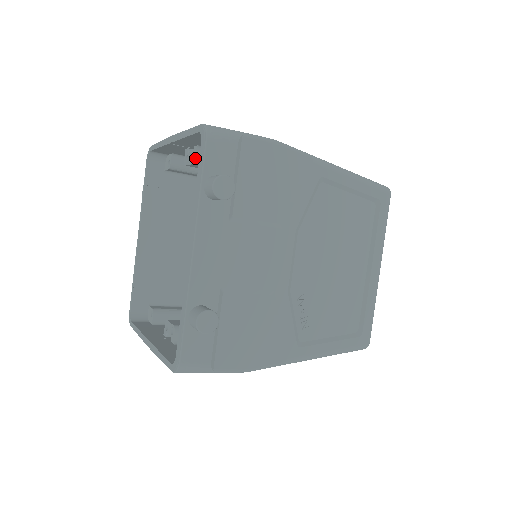
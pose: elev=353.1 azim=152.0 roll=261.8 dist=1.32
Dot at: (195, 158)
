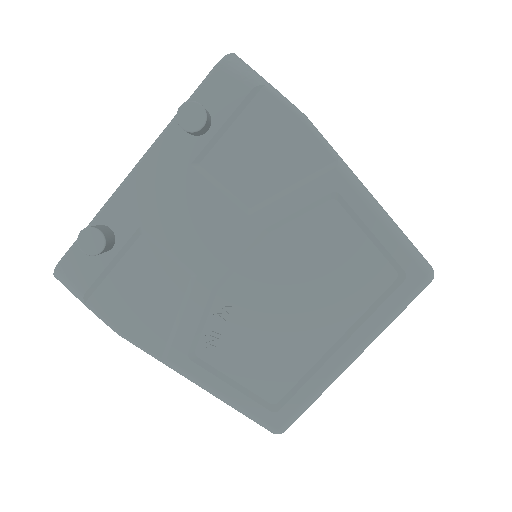
Dot at: occluded
